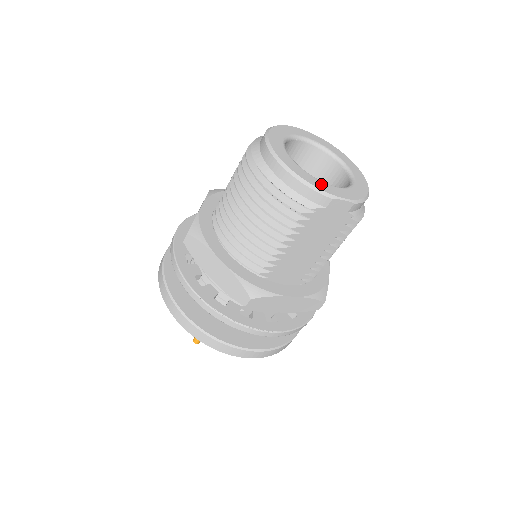
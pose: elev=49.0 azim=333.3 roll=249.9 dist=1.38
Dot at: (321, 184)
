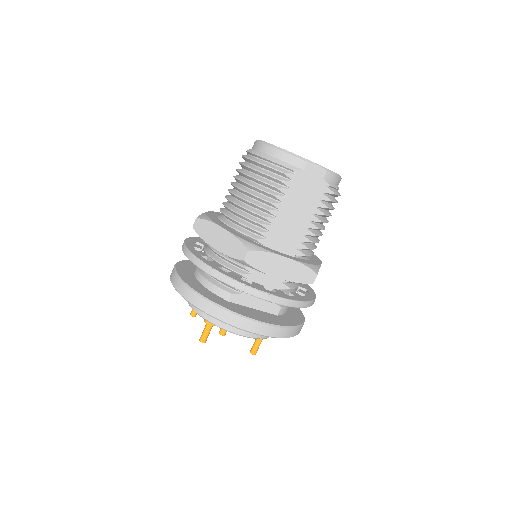
Dot at: occluded
